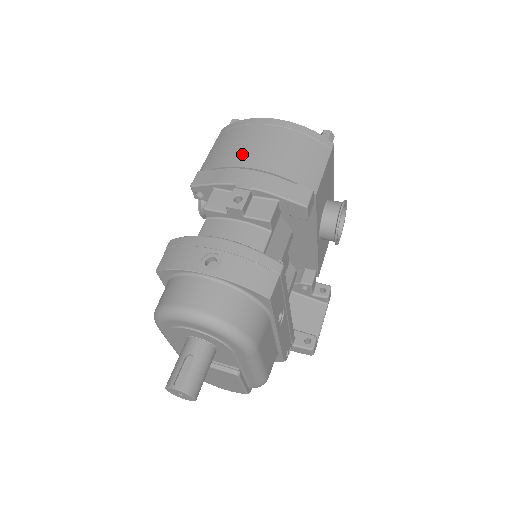
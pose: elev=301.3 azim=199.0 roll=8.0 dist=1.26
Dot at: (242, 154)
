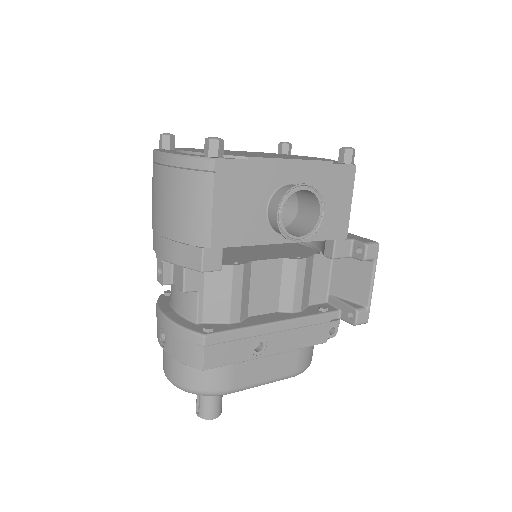
Dot at: (153, 212)
